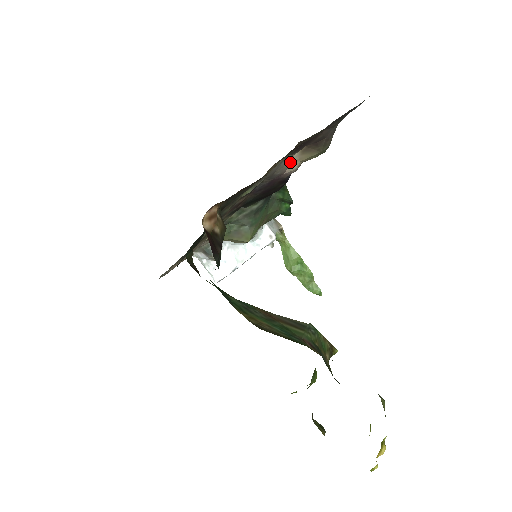
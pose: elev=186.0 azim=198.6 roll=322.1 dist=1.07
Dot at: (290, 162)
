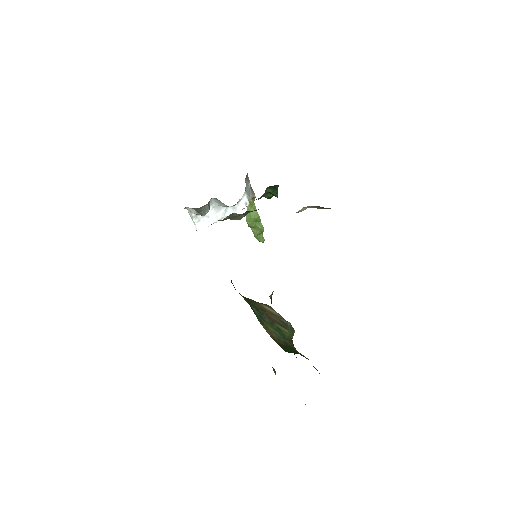
Dot at: (302, 208)
